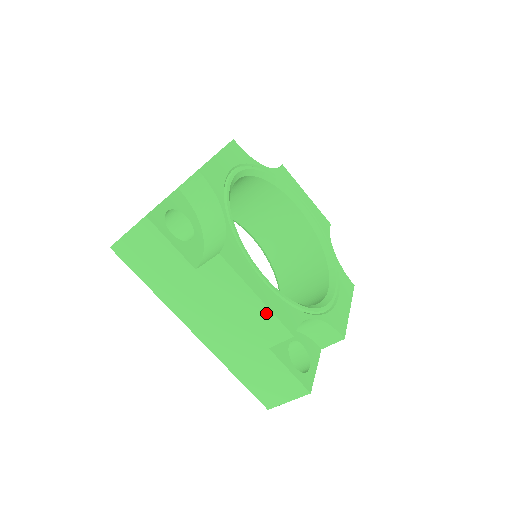
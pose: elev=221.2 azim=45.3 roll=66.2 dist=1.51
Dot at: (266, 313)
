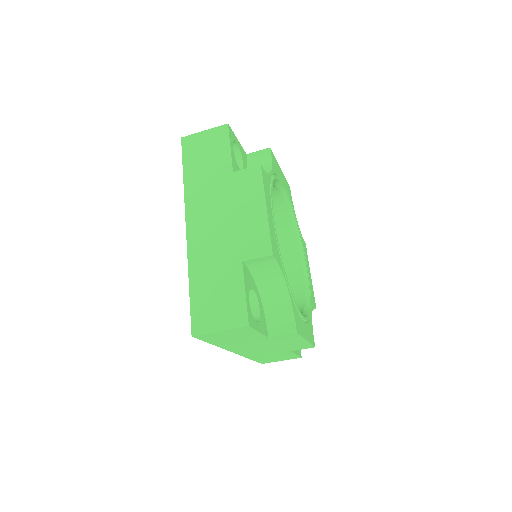
Dot at: (305, 344)
